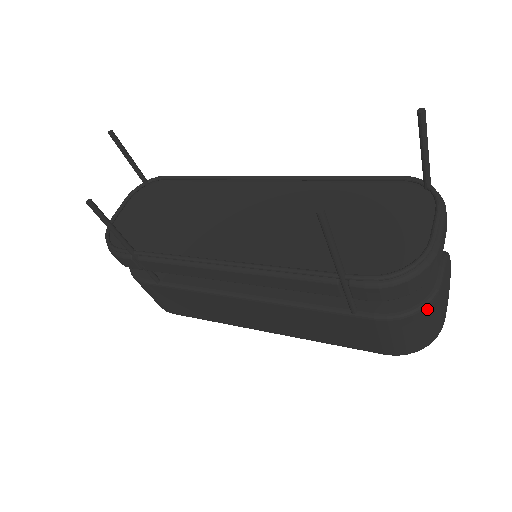
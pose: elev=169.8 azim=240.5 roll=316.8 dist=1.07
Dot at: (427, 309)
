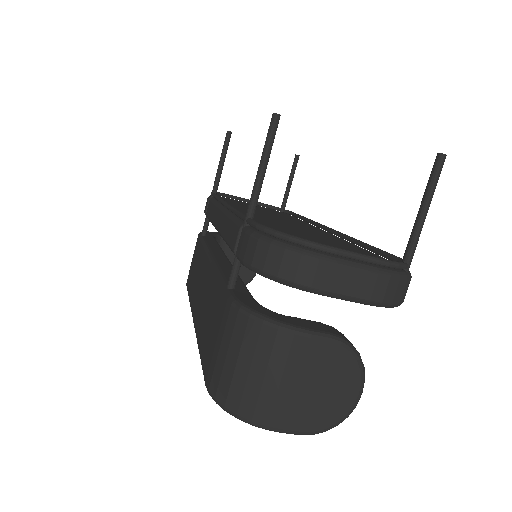
Dot at: (266, 332)
